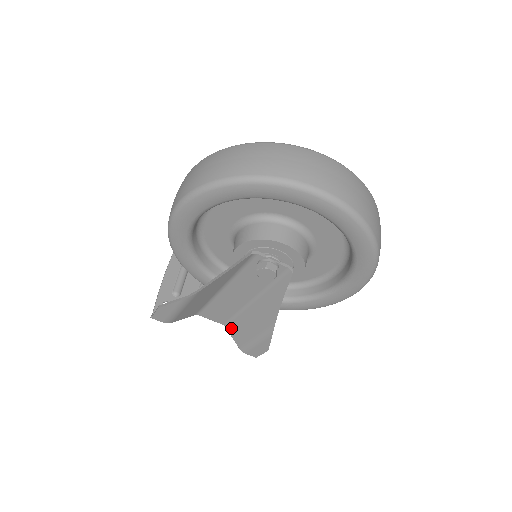
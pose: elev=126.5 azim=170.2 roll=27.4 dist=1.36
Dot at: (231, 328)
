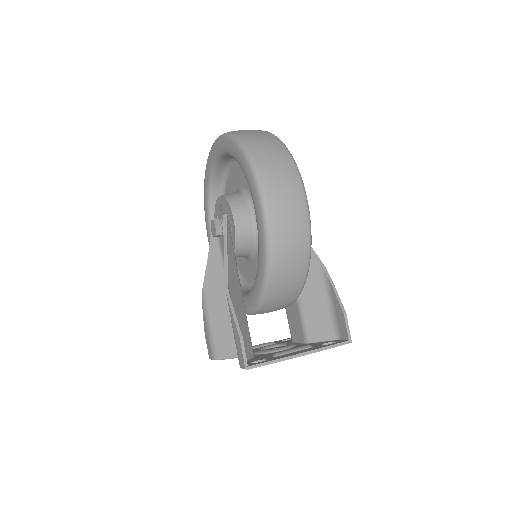
Dot at: occluded
